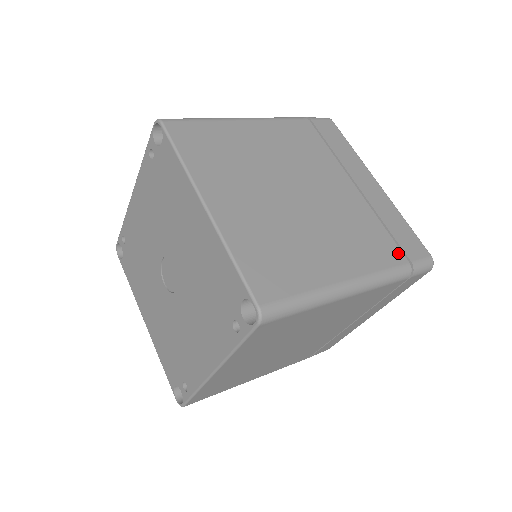
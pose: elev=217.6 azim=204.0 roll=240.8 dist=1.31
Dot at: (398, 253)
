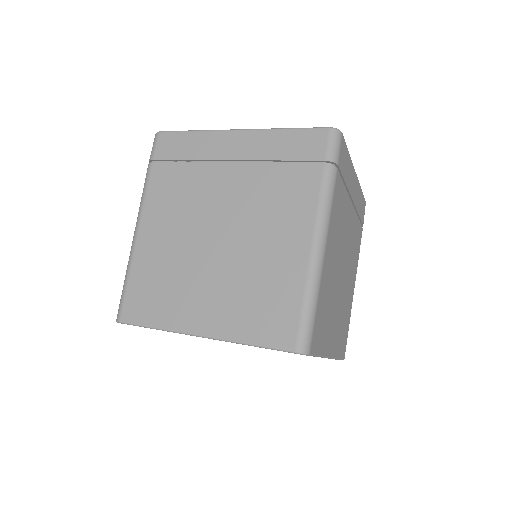
Dot at: (361, 230)
